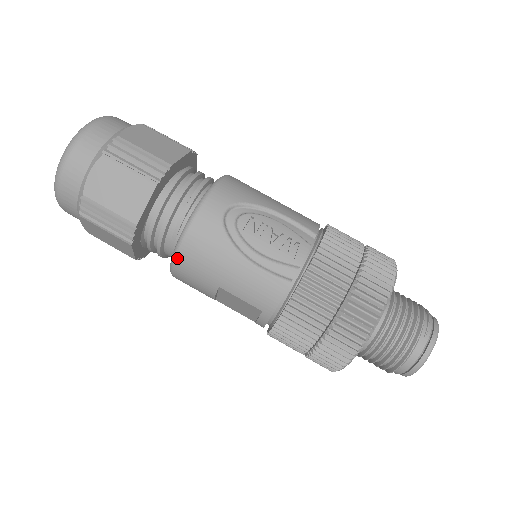
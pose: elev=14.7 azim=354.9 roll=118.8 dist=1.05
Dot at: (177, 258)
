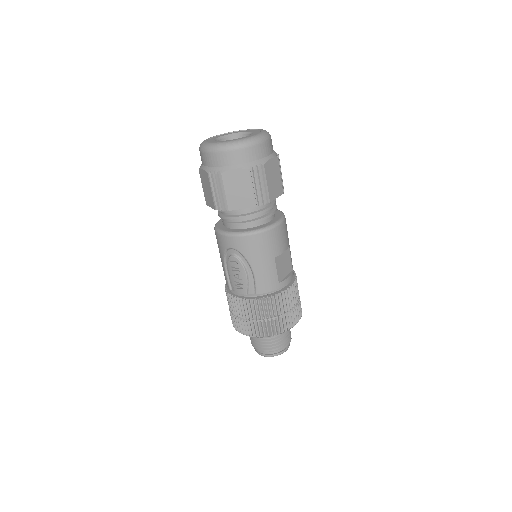
Dot at: occluded
